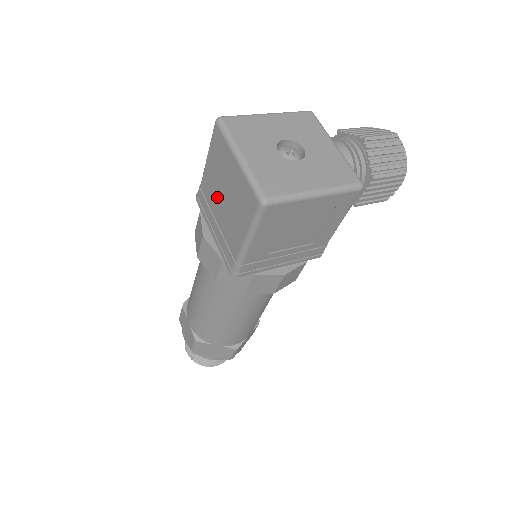
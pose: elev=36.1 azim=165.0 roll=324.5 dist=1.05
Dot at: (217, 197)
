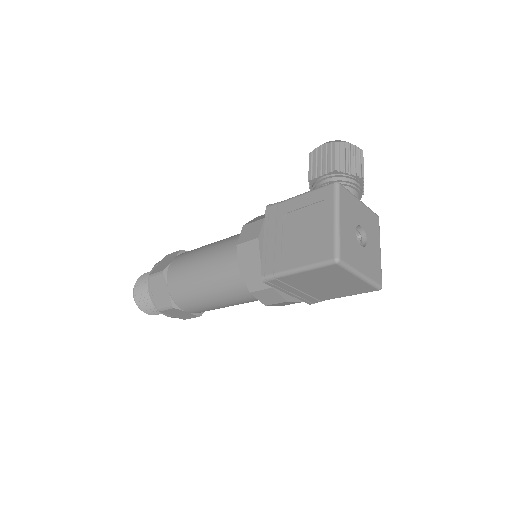
Dot at: (310, 284)
